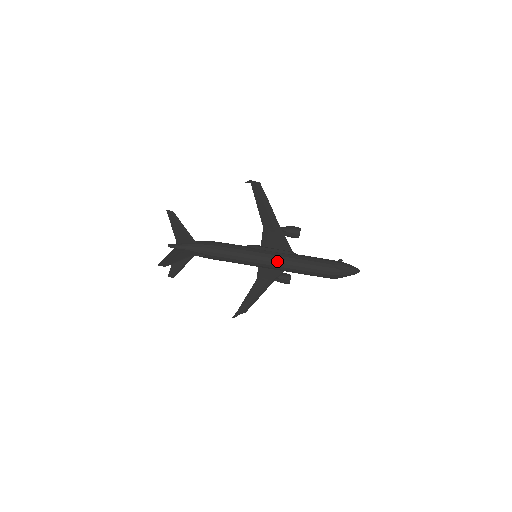
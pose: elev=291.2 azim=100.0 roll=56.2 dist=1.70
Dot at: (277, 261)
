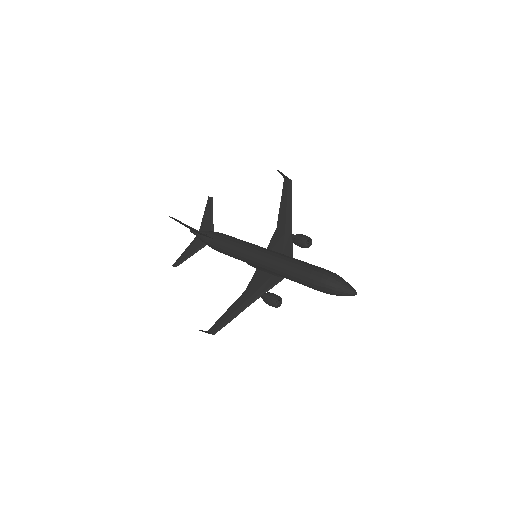
Dot at: (270, 253)
